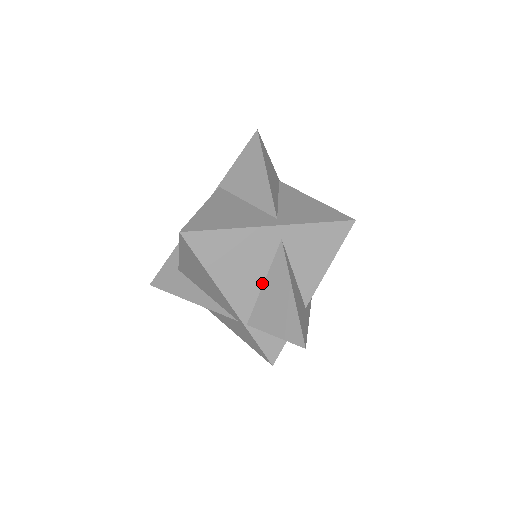
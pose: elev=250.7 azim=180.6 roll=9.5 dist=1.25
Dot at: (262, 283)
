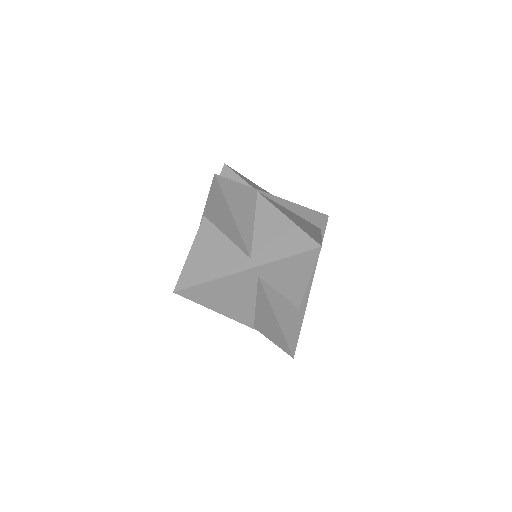
Dot at: (254, 304)
